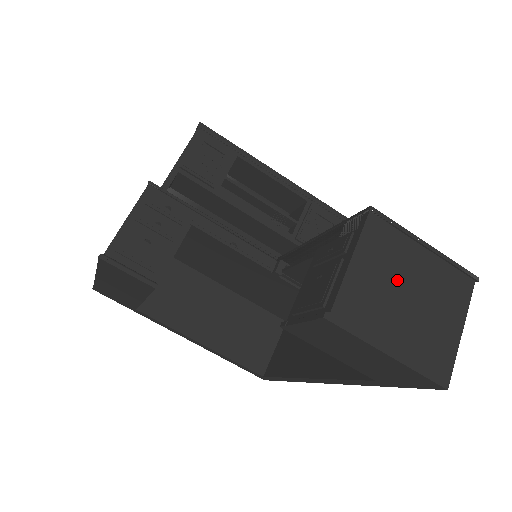
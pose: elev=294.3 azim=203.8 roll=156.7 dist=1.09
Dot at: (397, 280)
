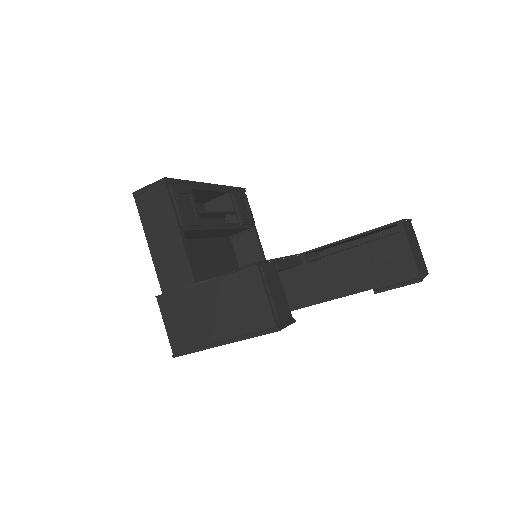
Dot at: (413, 245)
